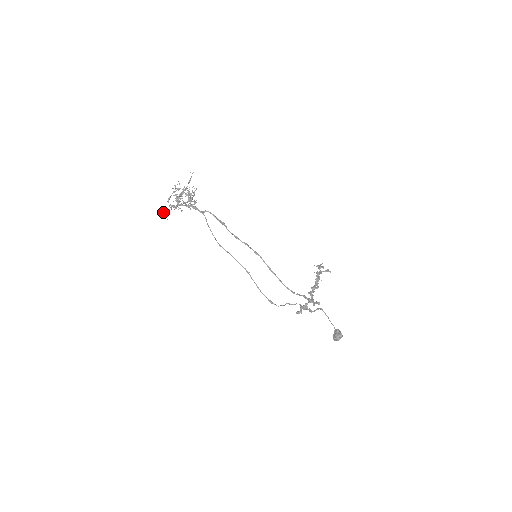
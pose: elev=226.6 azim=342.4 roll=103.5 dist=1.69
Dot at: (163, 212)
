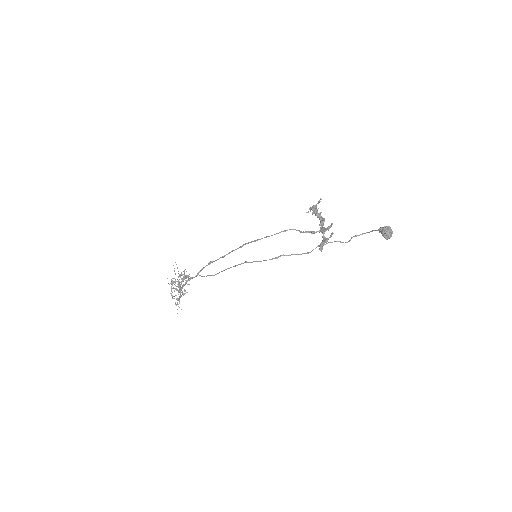
Dot at: occluded
